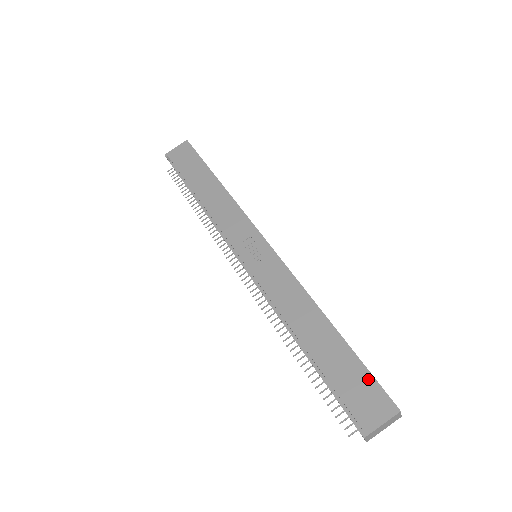
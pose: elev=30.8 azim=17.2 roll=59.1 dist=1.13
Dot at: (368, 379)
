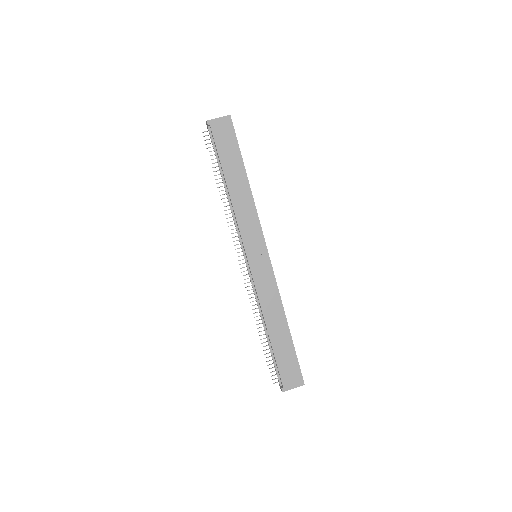
Dot at: (296, 365)
